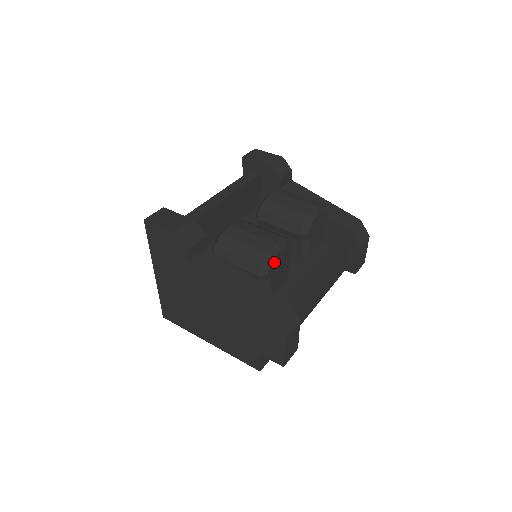
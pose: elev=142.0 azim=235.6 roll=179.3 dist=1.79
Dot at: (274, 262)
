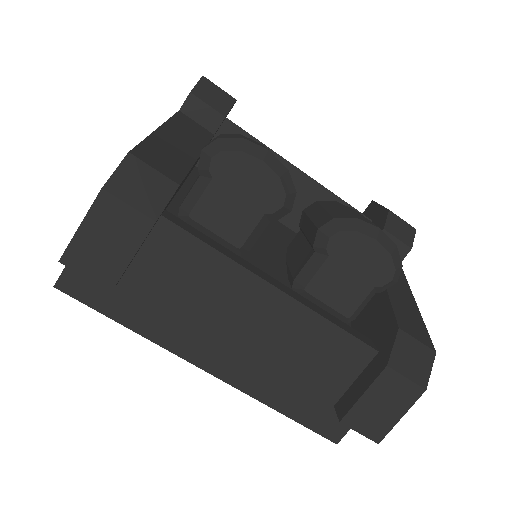
Dot at: (237, 159)
